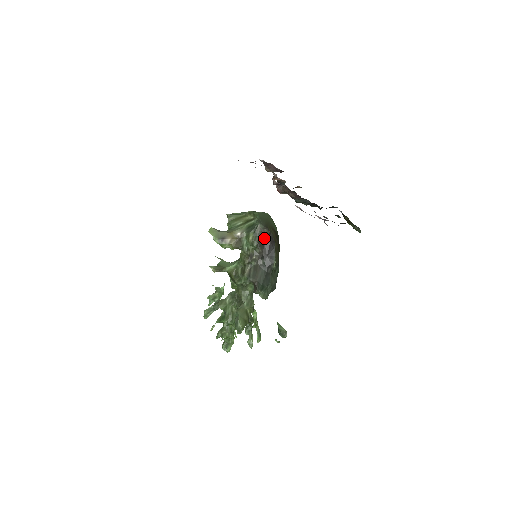
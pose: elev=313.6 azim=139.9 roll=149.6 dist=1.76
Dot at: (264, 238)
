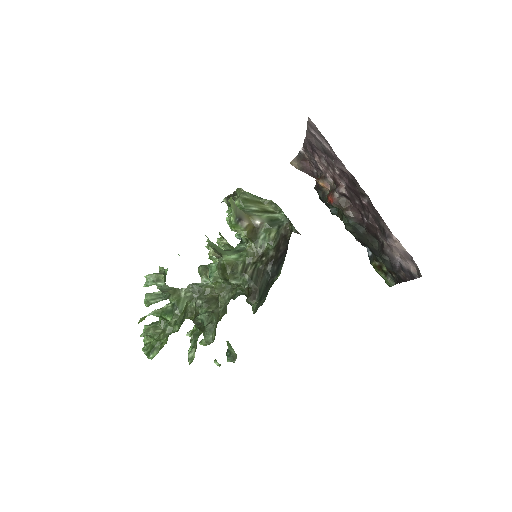
Dot at: (282, 241)
